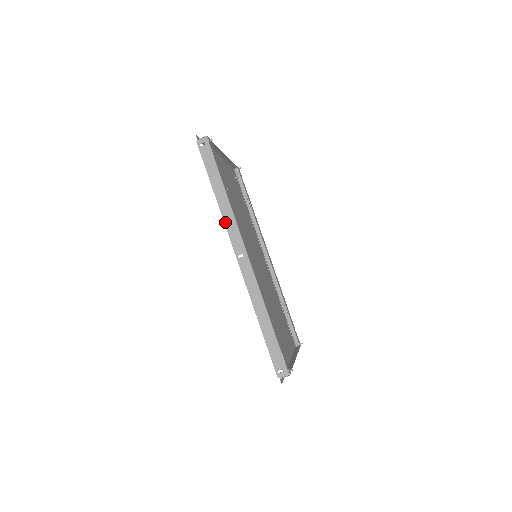
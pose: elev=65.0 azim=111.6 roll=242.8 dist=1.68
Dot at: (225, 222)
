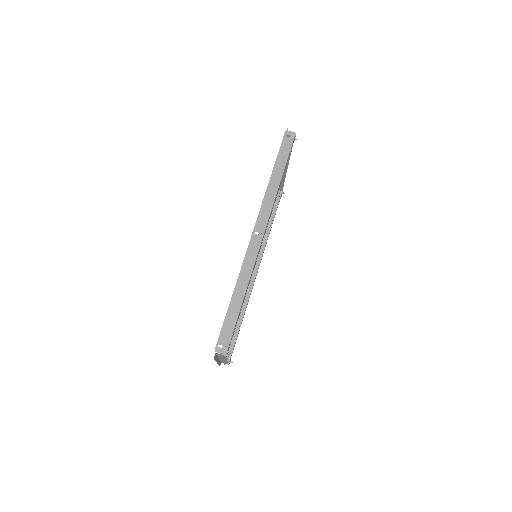
Dot at: (264, 200)
